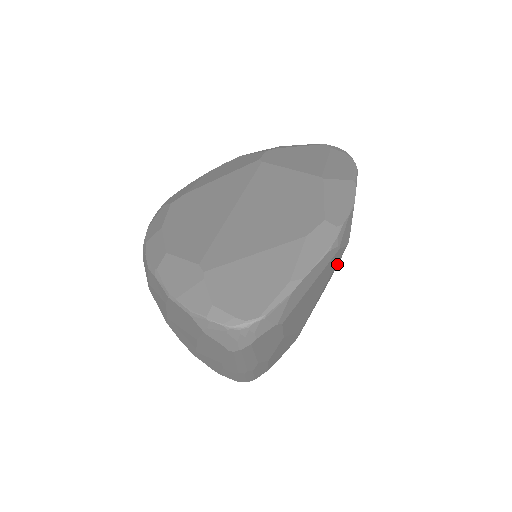
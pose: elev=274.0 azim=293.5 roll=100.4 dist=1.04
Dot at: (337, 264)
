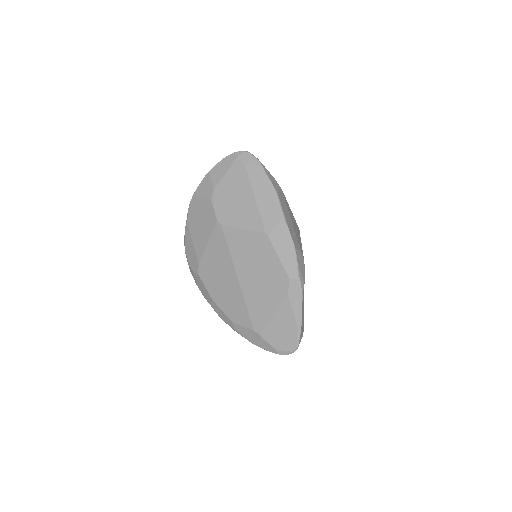
Dot at: occluded
